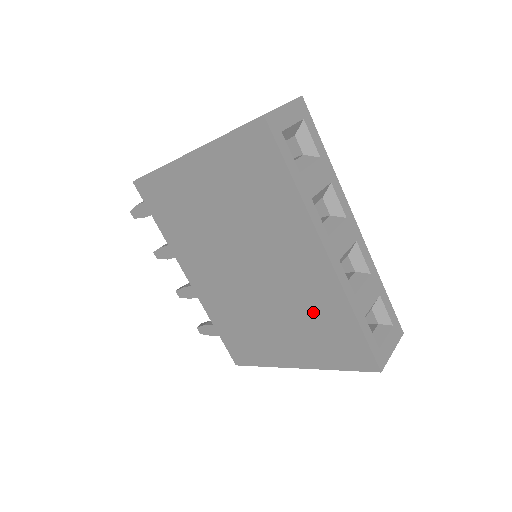
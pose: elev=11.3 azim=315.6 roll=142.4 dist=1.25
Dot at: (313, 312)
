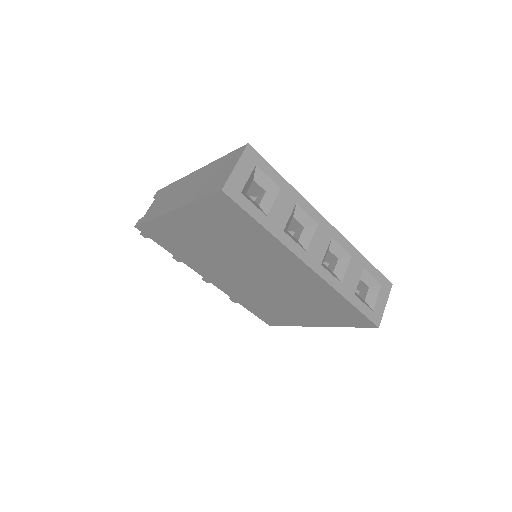
Dot at: (314, 298)
